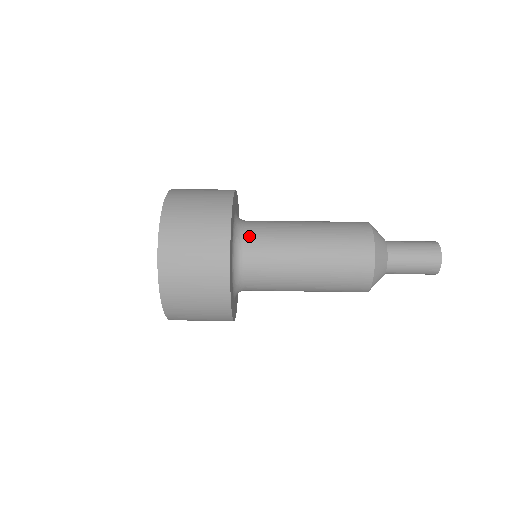
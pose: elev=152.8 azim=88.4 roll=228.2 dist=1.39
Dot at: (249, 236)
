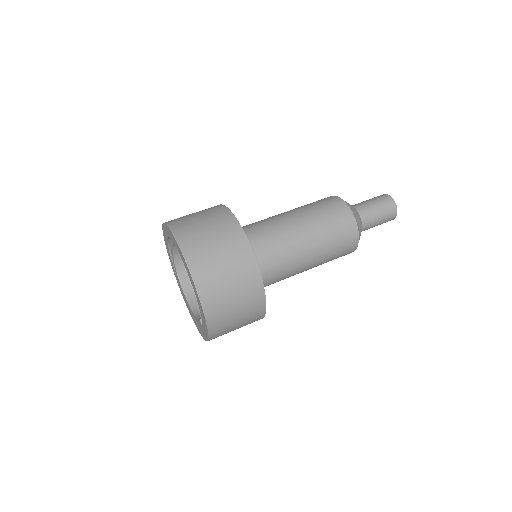
Dot at: (261, 258)
